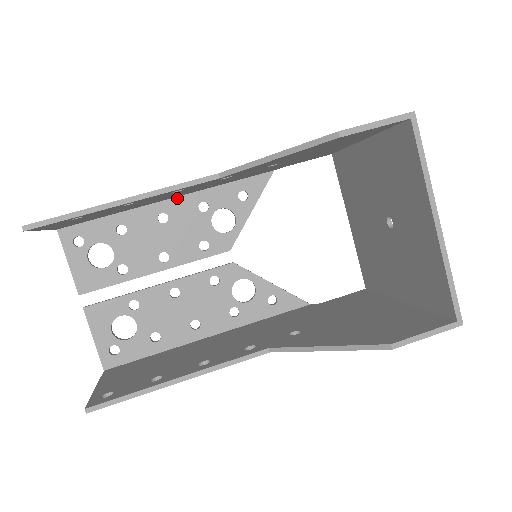
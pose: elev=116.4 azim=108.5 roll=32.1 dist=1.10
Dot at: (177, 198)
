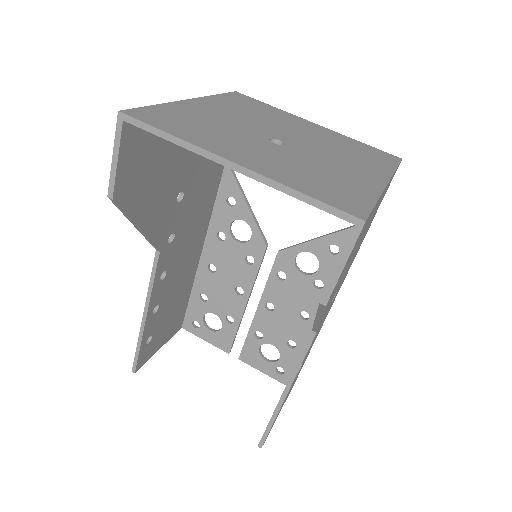
Dot at: (204, 248)
